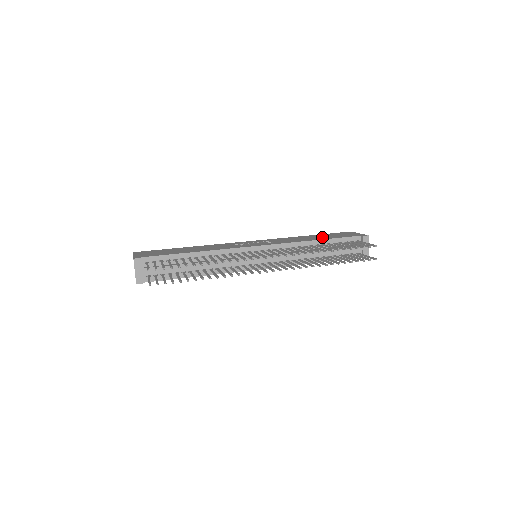
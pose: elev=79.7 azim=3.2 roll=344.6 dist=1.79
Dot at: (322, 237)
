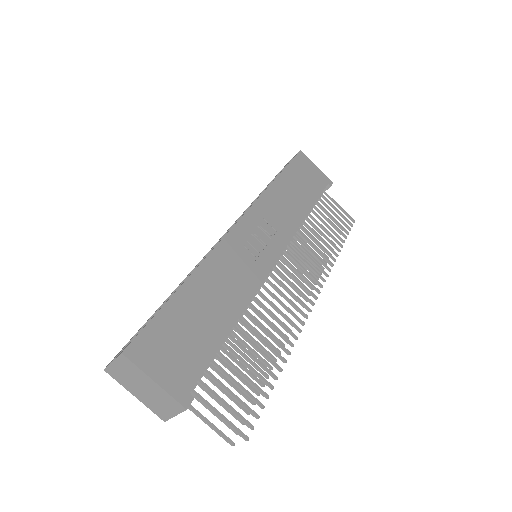
Dot at: (303, 194)
